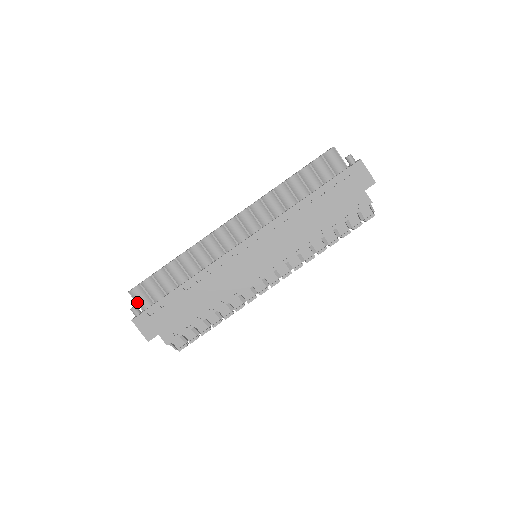
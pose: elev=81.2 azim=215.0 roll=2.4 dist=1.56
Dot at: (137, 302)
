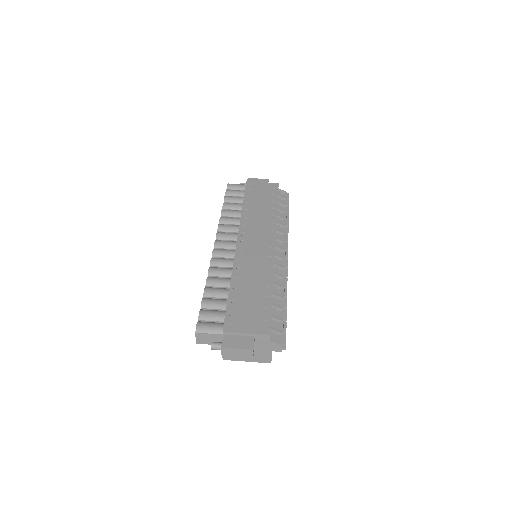
Dot at: (210, 333)
